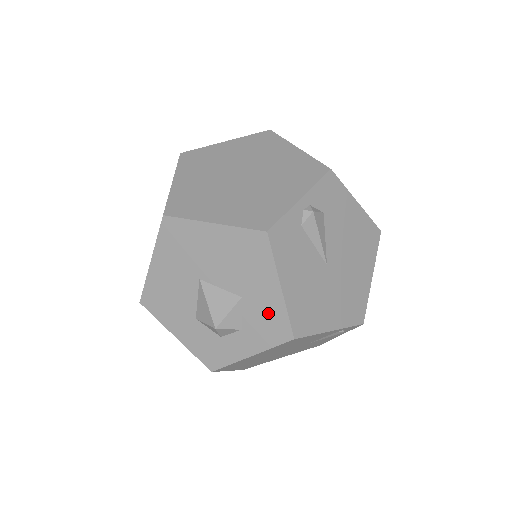
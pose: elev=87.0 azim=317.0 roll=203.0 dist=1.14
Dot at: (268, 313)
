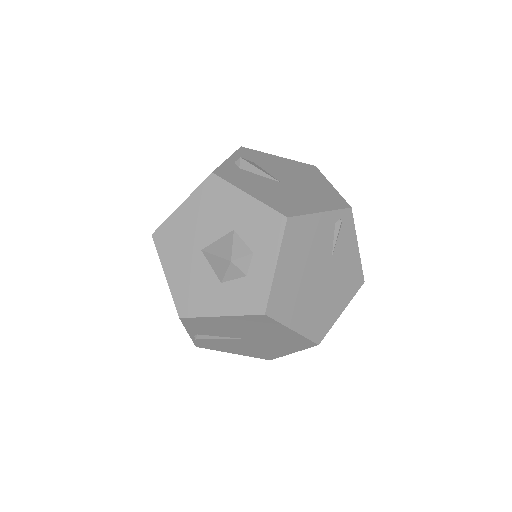
Dot at: (257, 220)
